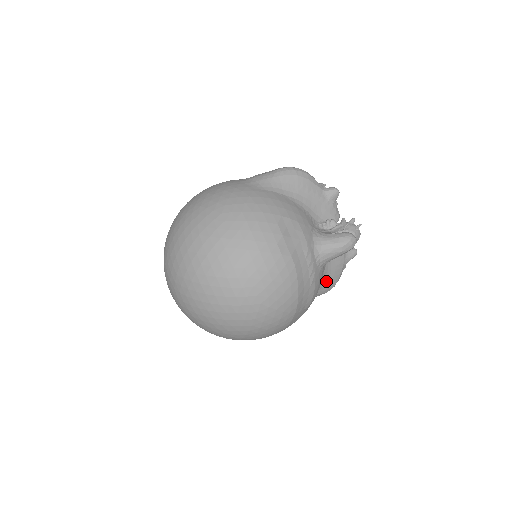
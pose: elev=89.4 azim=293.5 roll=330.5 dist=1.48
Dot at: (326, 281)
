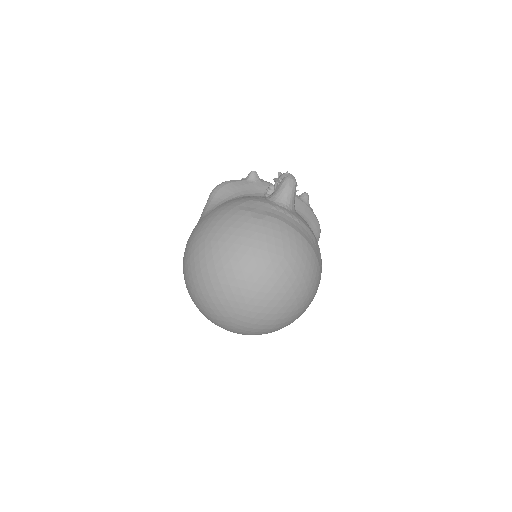
Dot at: (310, 225)
